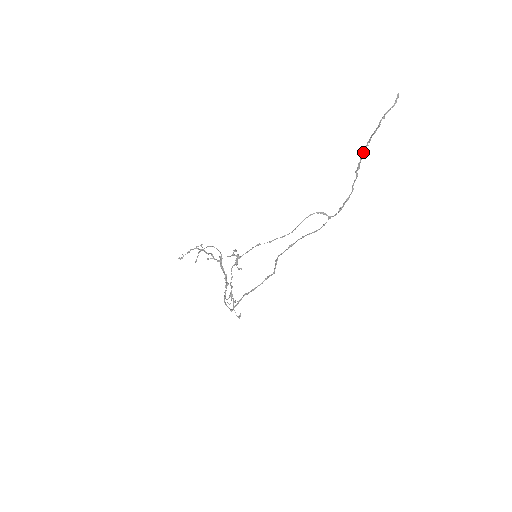
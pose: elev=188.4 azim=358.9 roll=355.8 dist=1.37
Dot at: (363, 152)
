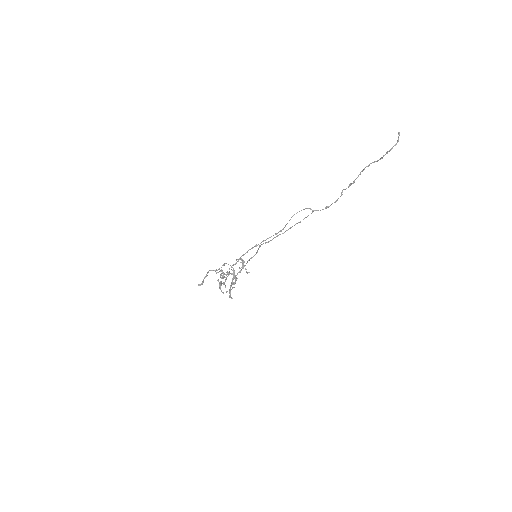
Dot at: (360, 172)
